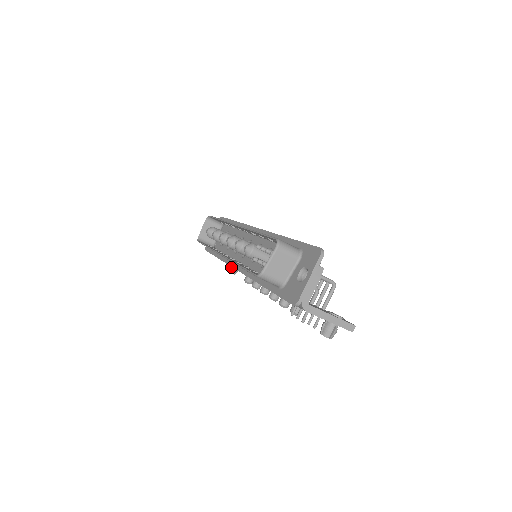
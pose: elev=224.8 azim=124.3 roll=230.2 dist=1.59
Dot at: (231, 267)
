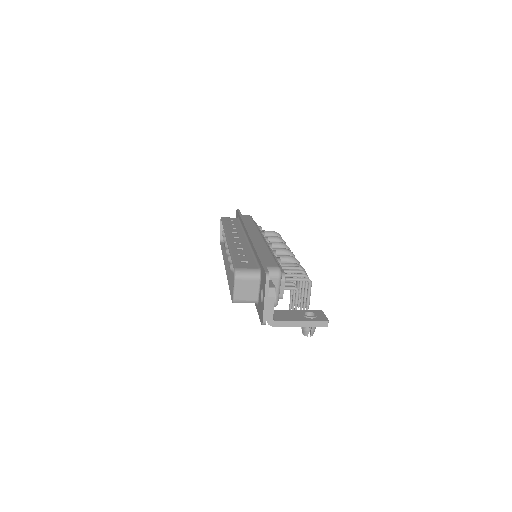
Dot at: occluded
